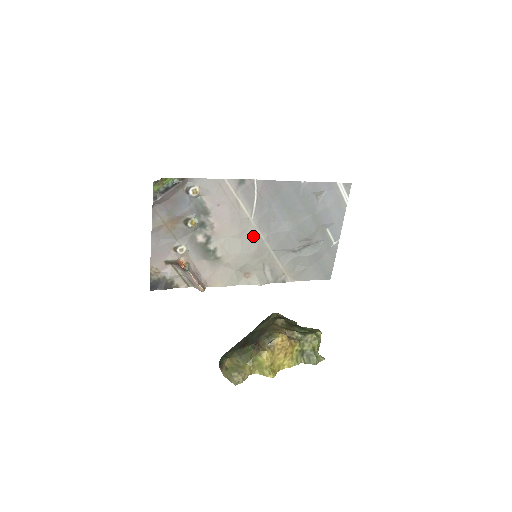
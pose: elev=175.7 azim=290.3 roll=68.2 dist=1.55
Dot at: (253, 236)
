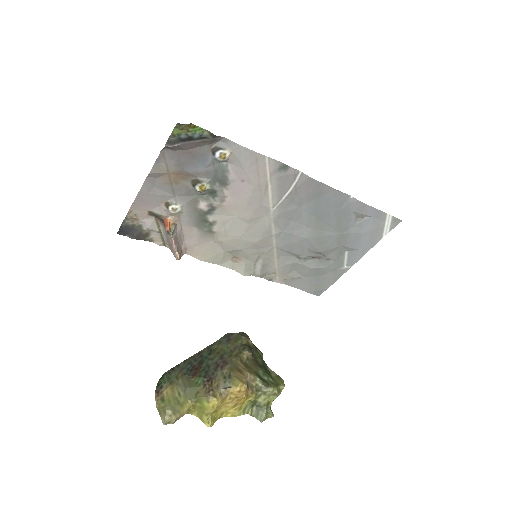
Dot at: (264, 226)
